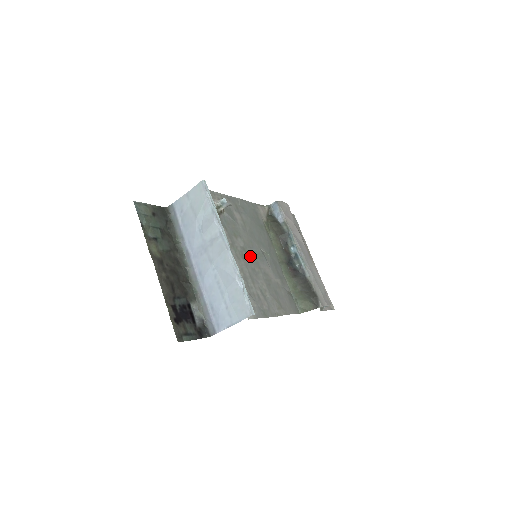
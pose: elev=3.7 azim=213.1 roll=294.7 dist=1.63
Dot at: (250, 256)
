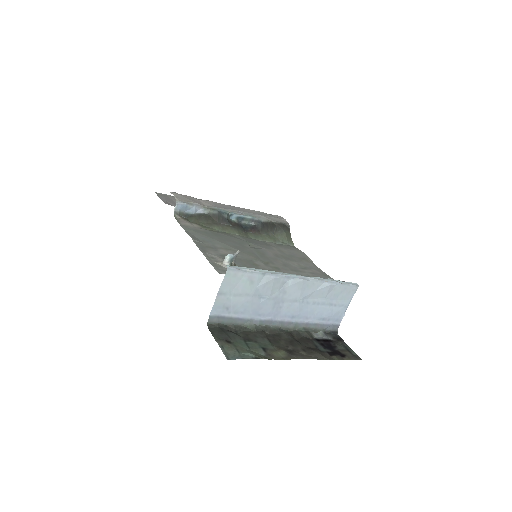
Dot at: (269, 262)
